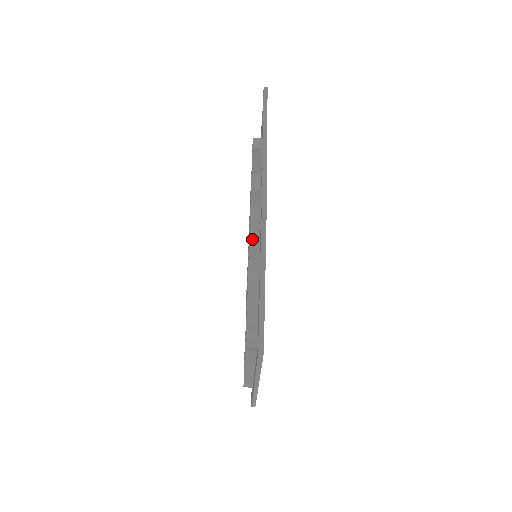
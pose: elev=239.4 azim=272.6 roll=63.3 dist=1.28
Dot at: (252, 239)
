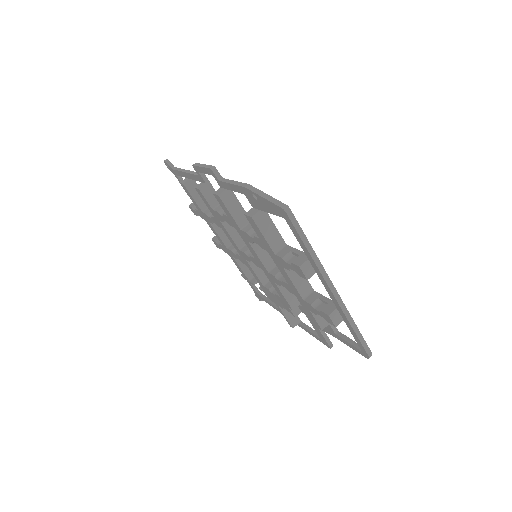
Dot at: (222, 197)
